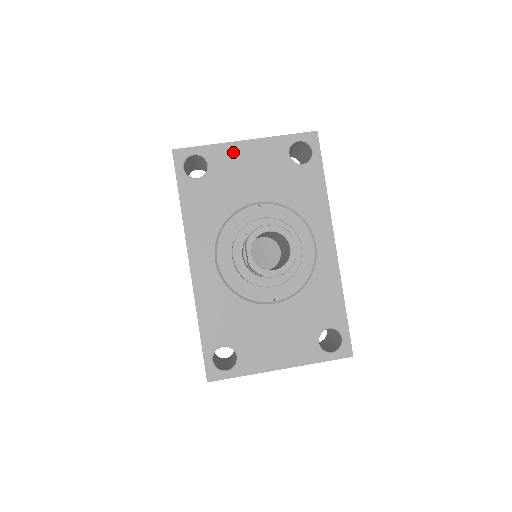
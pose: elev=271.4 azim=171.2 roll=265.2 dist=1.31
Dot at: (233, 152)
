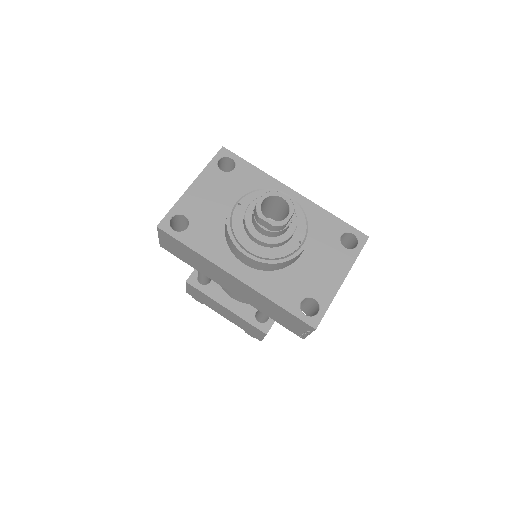
Dot at: (191, 197)
